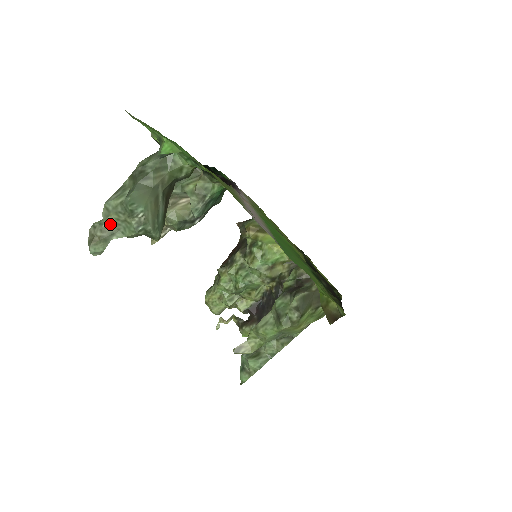
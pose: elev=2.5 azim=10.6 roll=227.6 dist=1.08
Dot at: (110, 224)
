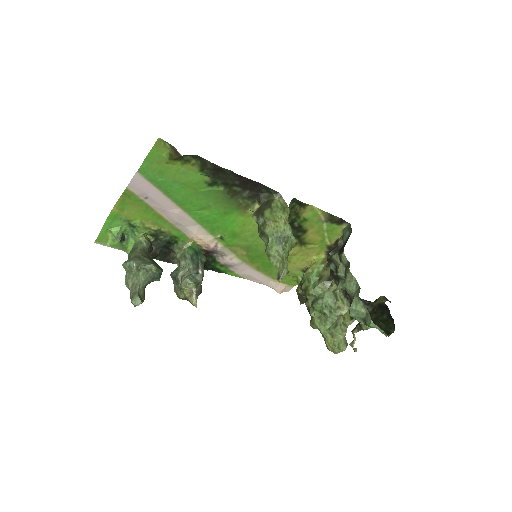
Dot at: (132, 286)
